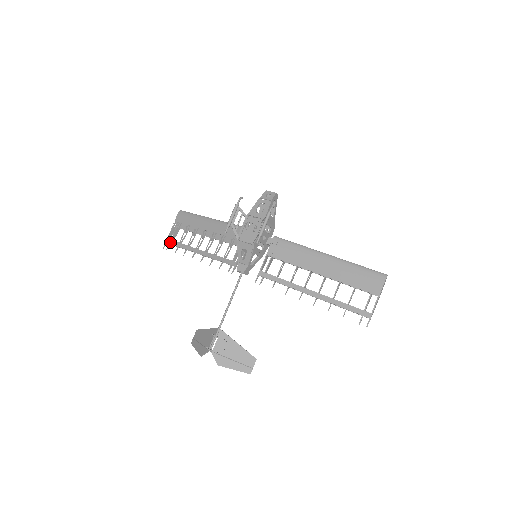
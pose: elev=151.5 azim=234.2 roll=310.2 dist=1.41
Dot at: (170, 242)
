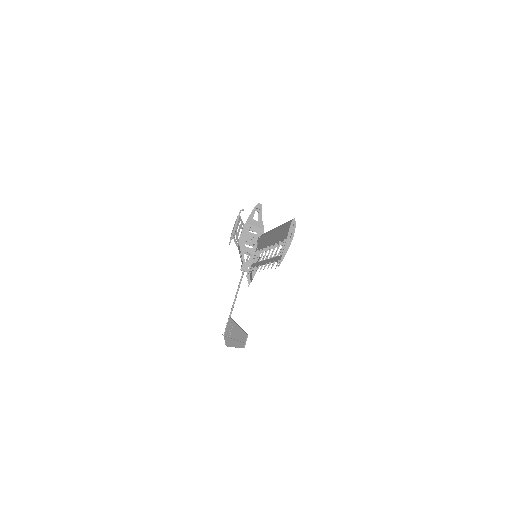
Dot at: occluded
